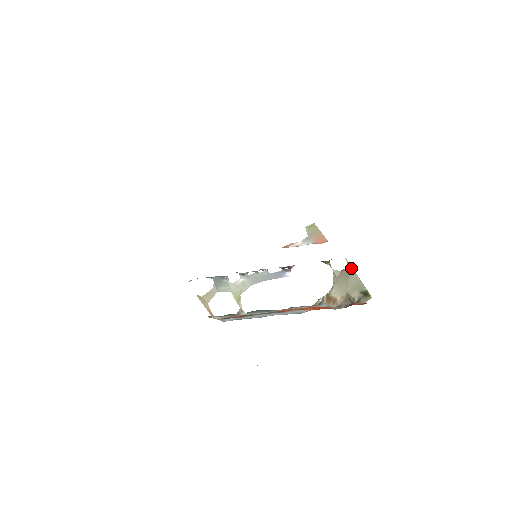
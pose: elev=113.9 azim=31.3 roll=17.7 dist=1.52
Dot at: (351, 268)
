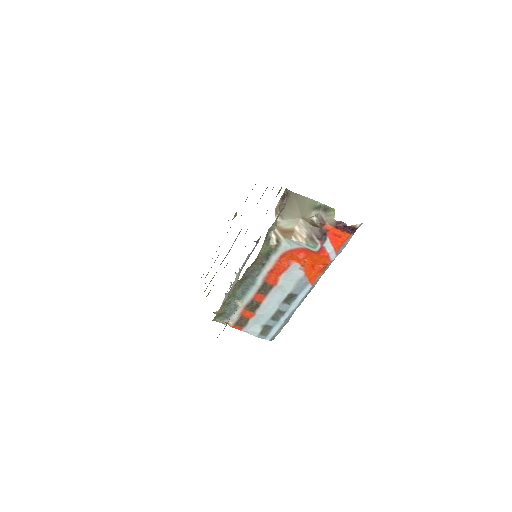
Dot at: (296, 195)
